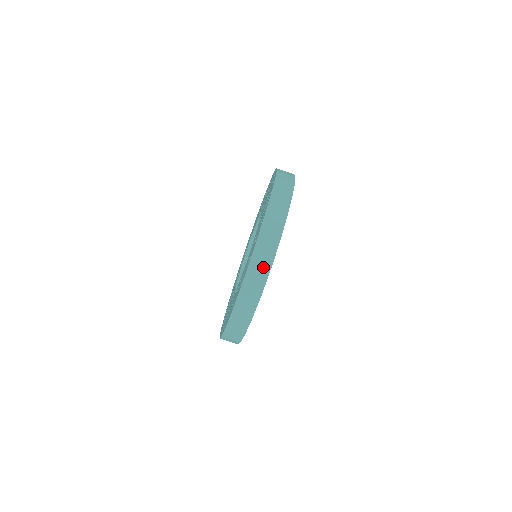
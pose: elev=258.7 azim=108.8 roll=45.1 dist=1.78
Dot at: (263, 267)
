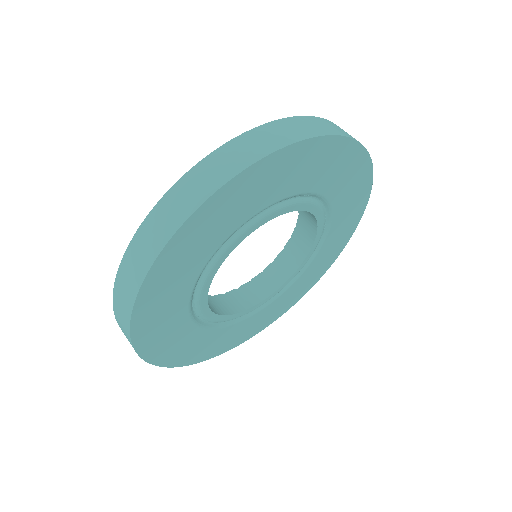
Dot at: (297, 132)
